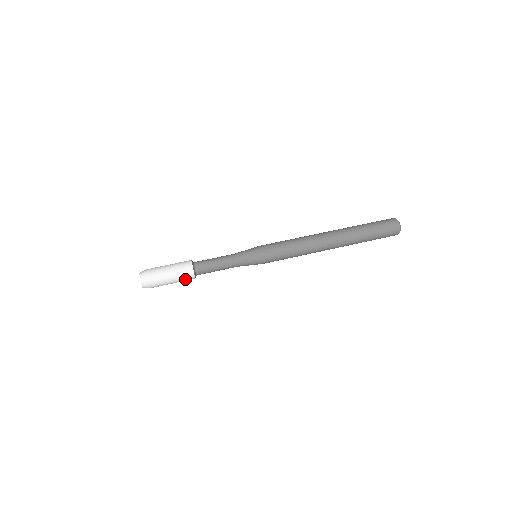
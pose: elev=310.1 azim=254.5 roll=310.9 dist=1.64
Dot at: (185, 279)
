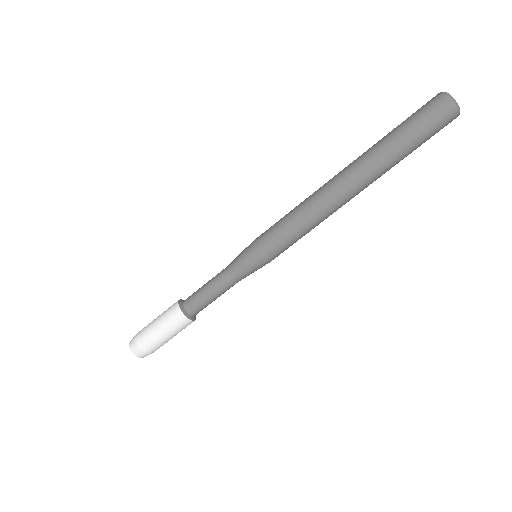
Dot at: occluded
